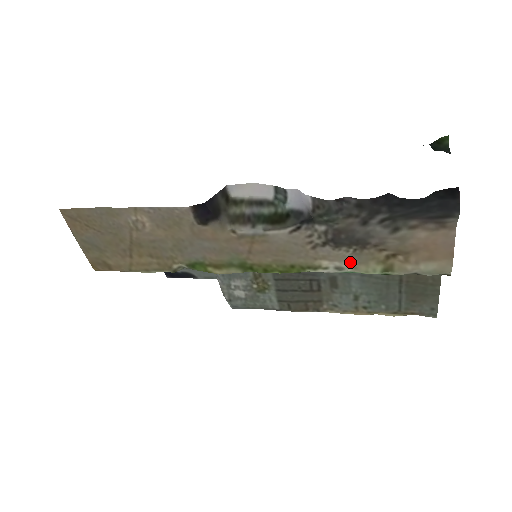
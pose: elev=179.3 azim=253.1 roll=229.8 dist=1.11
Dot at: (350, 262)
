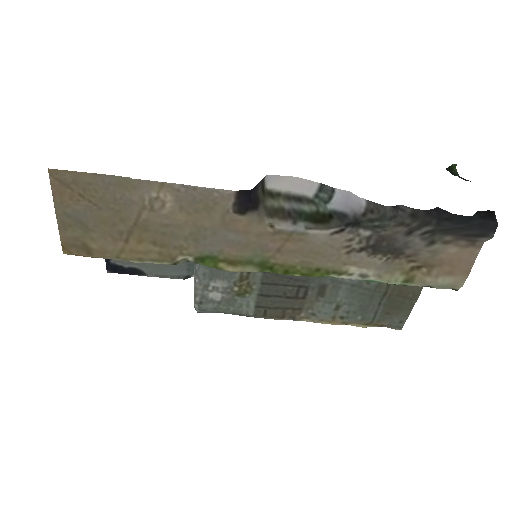
Dot at: (378, 270)
